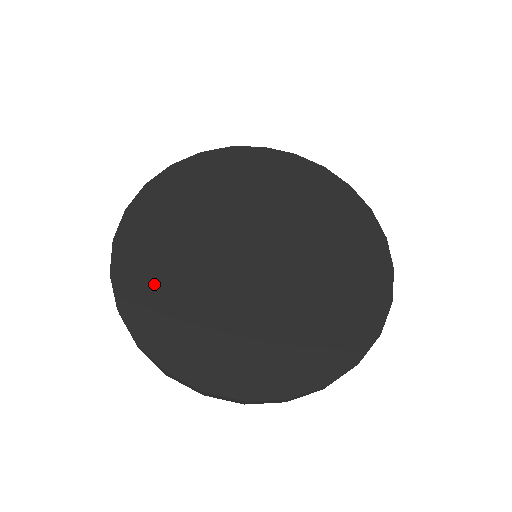
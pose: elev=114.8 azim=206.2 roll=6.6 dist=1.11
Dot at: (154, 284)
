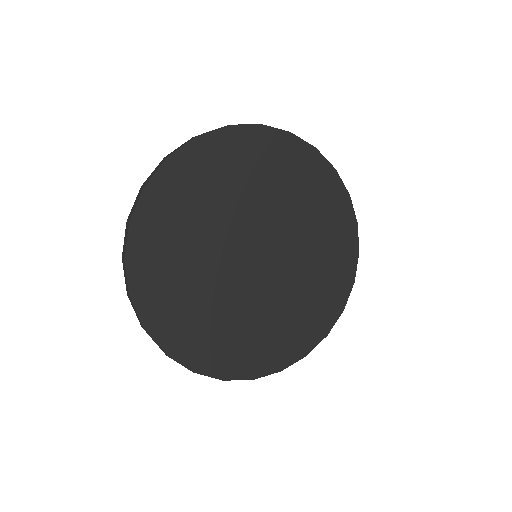
Dot at: (164, 248)
